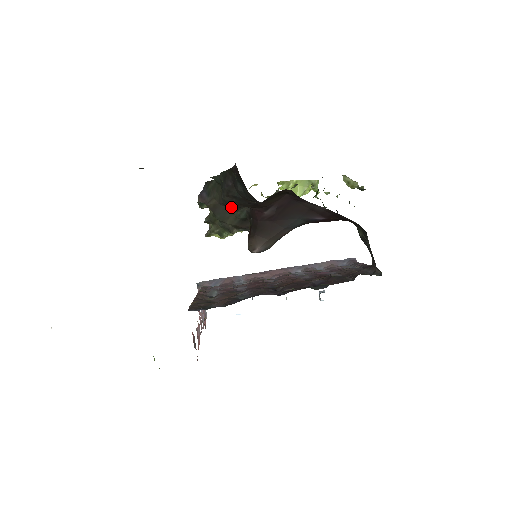
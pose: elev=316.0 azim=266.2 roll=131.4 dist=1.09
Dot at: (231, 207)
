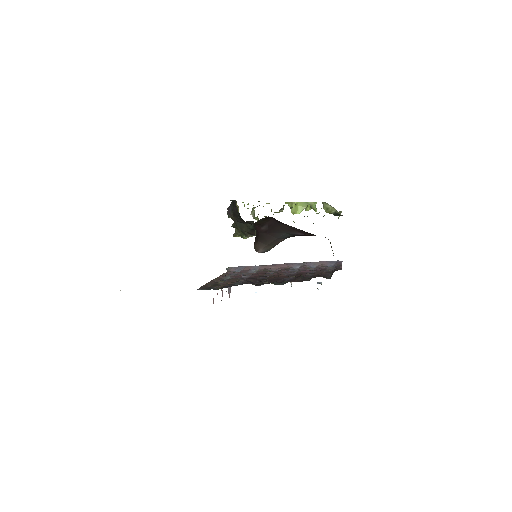
Dot at: occluded
